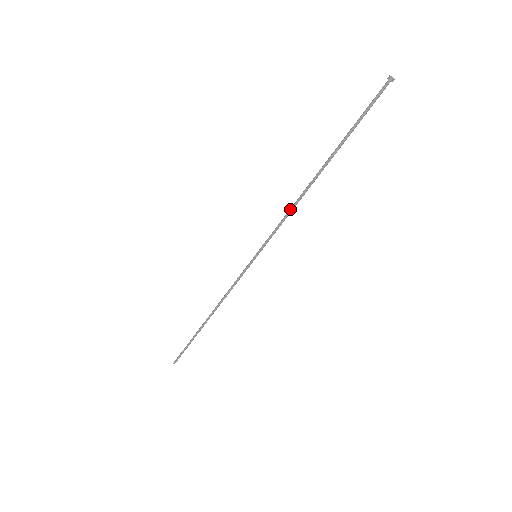
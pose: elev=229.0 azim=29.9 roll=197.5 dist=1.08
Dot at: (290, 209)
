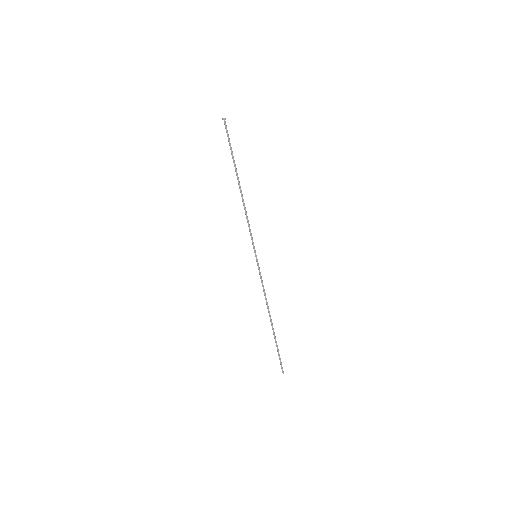
Dot at: (245, 214)
